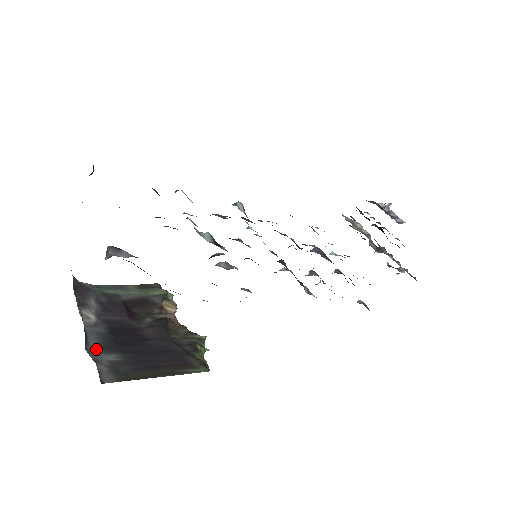
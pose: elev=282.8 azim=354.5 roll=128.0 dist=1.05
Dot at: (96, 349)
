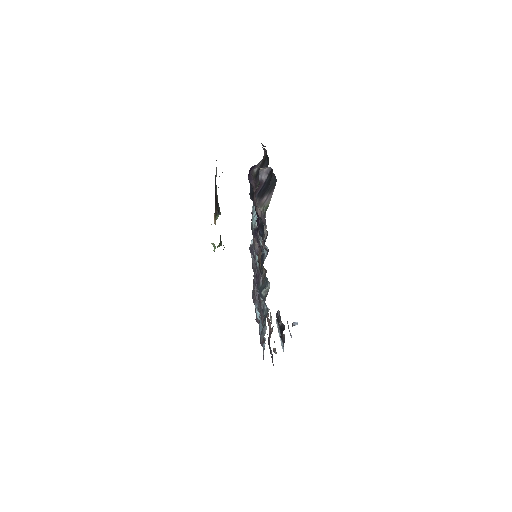
Dot at: occluded
